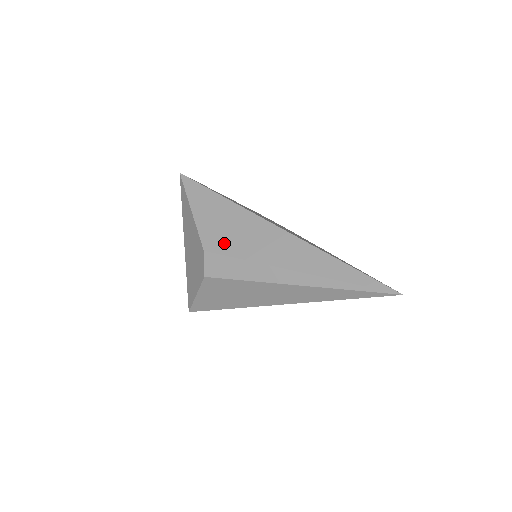
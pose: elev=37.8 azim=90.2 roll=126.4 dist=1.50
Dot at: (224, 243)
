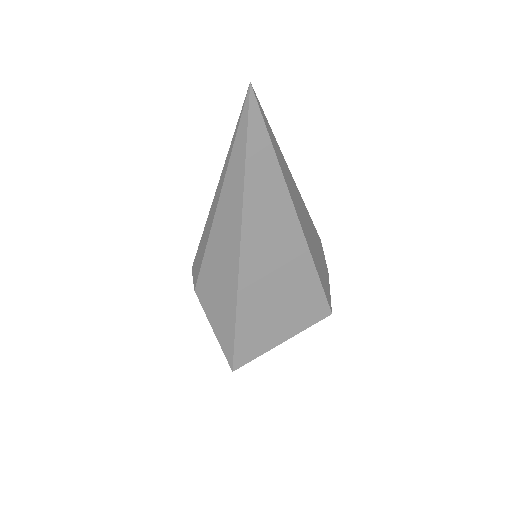
Dot at: occluded
